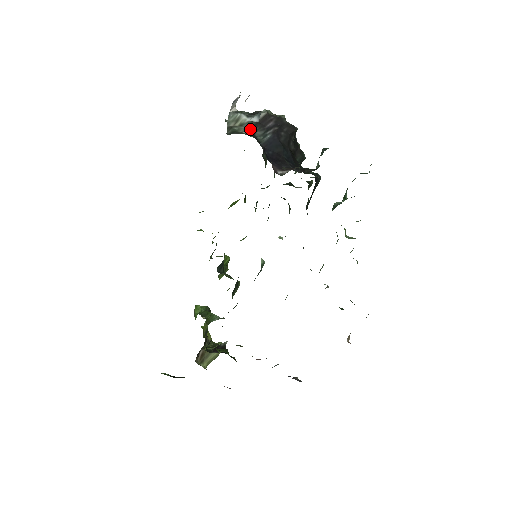
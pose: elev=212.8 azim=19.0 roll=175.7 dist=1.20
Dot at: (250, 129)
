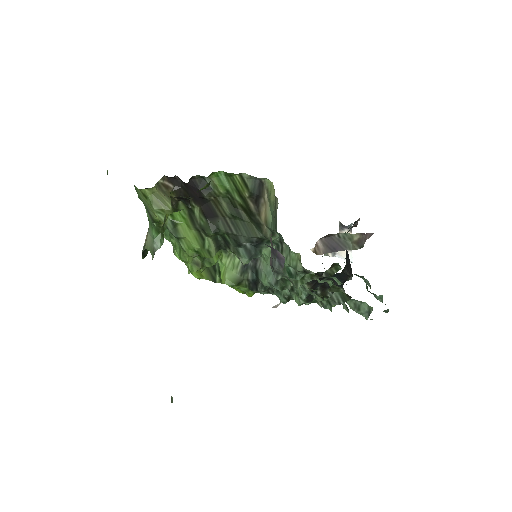
Dot at: occluded
